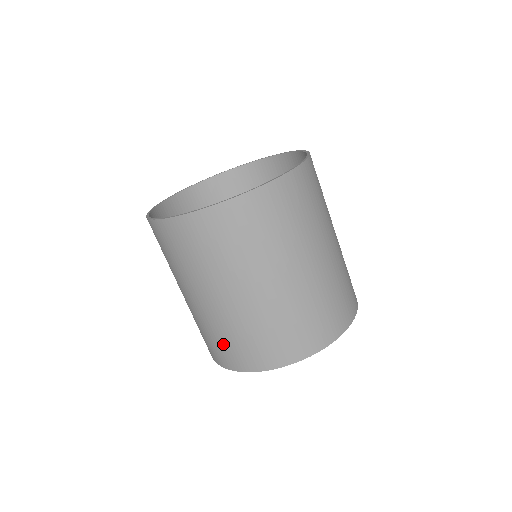
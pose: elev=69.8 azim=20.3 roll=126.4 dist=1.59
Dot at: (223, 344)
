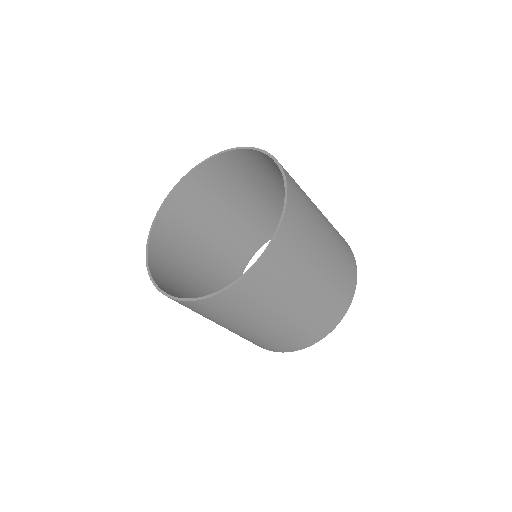
Dot at: (304, 333)
